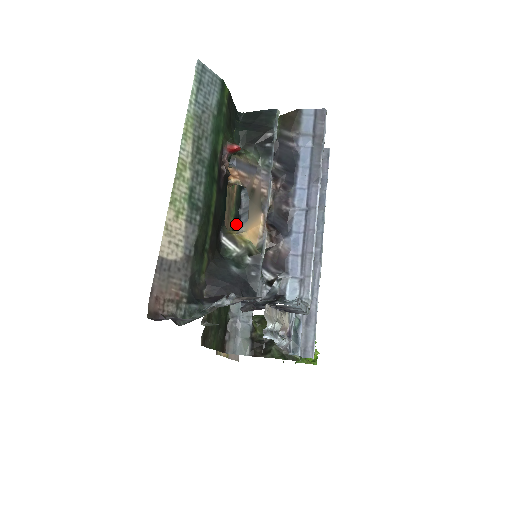
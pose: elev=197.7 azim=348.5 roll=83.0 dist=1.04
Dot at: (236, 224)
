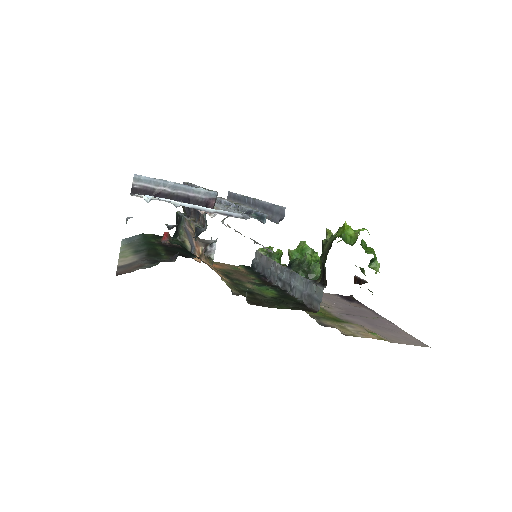
Dot at: (265, 279)
